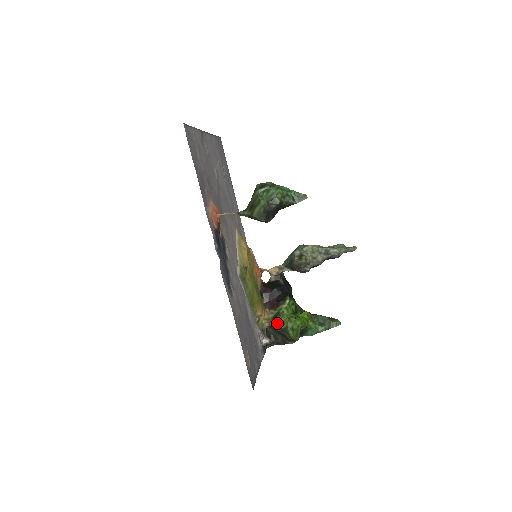
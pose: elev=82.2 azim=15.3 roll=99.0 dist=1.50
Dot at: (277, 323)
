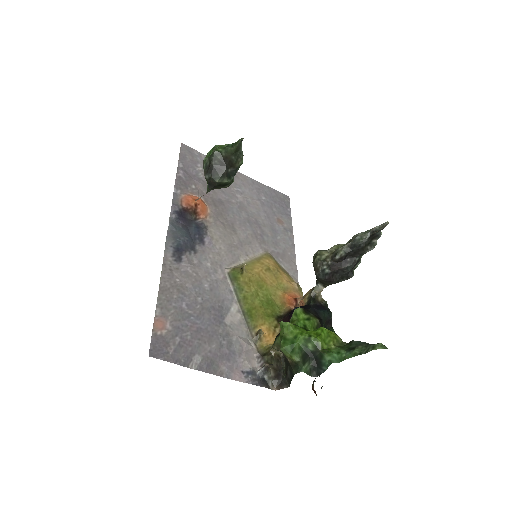
Dot at: (277, 340)
